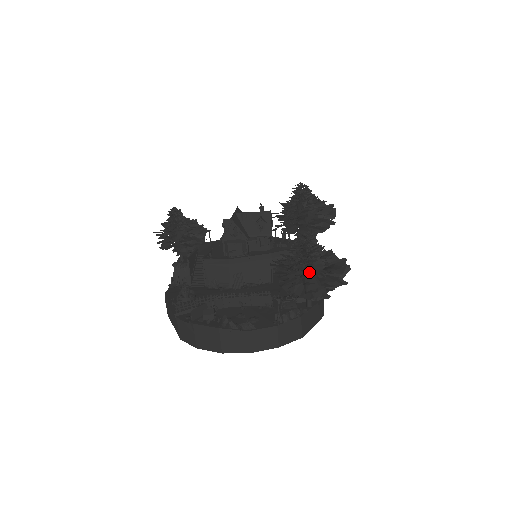
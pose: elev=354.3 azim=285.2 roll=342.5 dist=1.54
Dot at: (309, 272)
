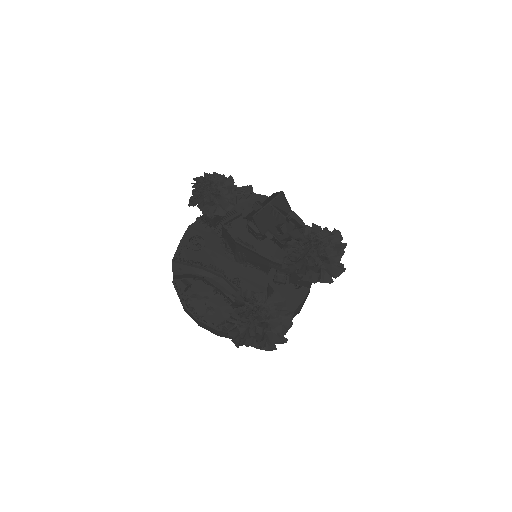
Dot at: (240, 332)
